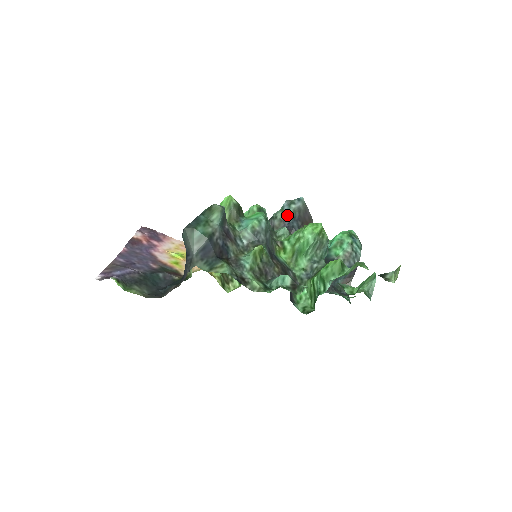
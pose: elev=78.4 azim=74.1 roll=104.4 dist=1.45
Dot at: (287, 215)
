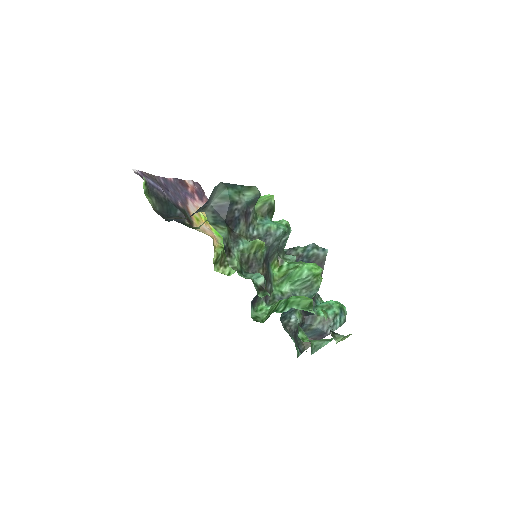
Dot at: (306, 254)
